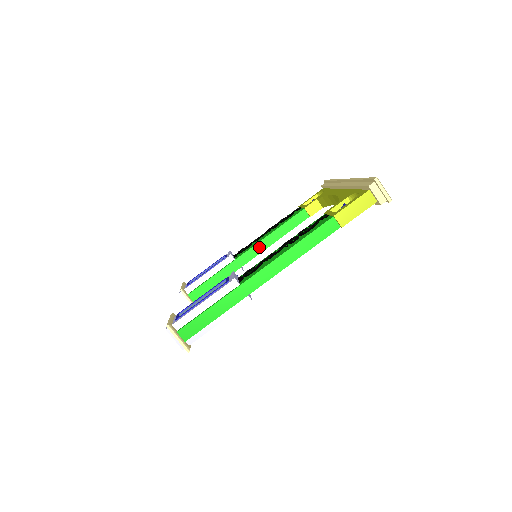
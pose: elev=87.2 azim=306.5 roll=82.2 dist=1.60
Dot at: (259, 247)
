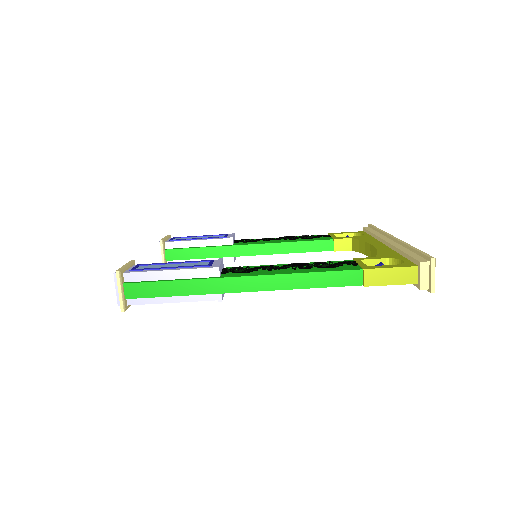
Dot at: (265, 248)
